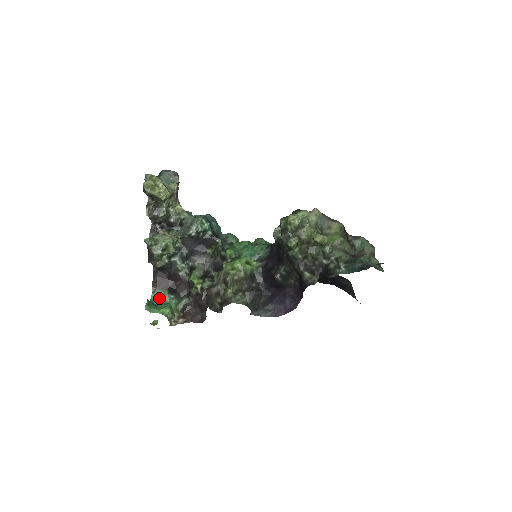
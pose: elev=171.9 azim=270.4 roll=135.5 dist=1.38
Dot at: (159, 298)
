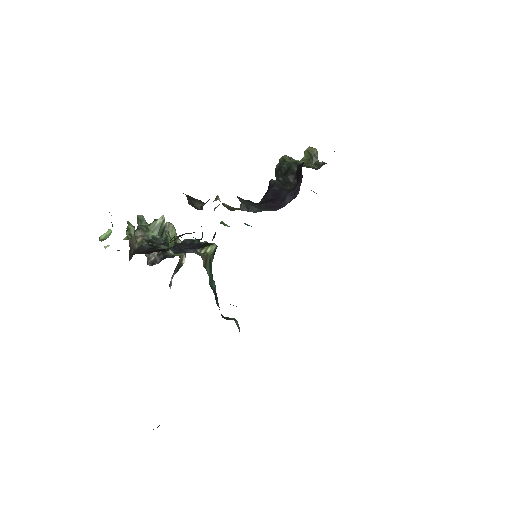
Dot at: occluded
